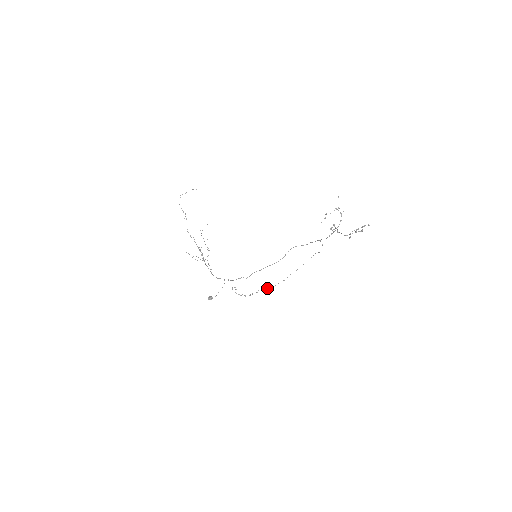
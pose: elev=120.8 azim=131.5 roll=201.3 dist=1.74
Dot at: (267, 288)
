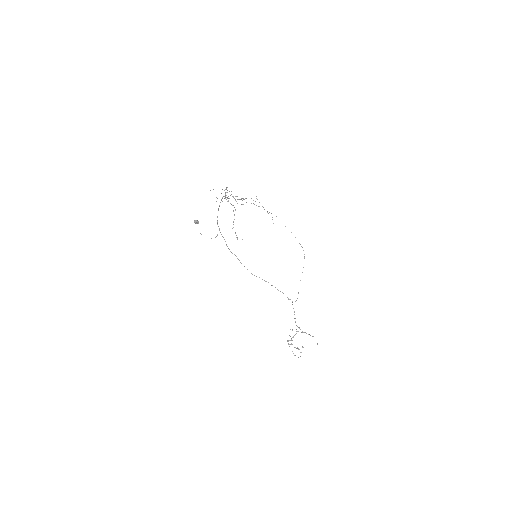
Dot at: occluded
